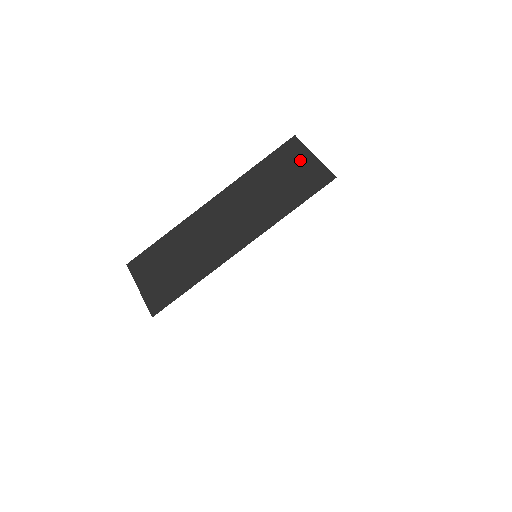
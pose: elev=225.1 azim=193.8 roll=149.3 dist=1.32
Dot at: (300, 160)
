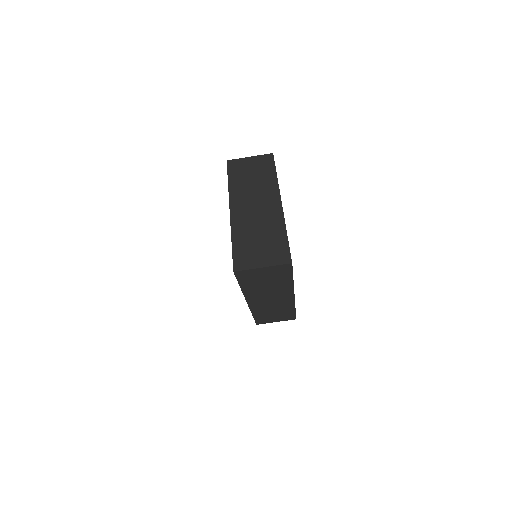
Dot at: (246, 163)
